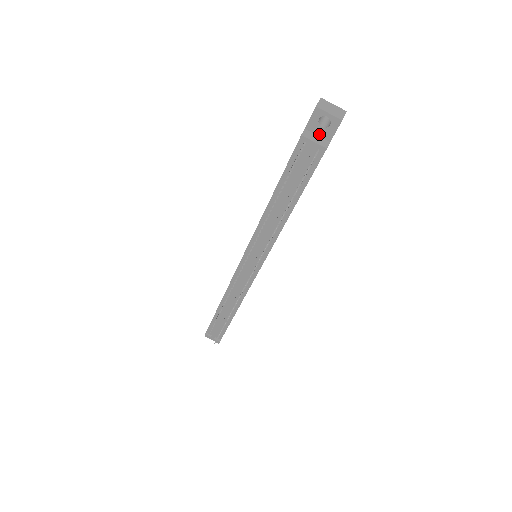
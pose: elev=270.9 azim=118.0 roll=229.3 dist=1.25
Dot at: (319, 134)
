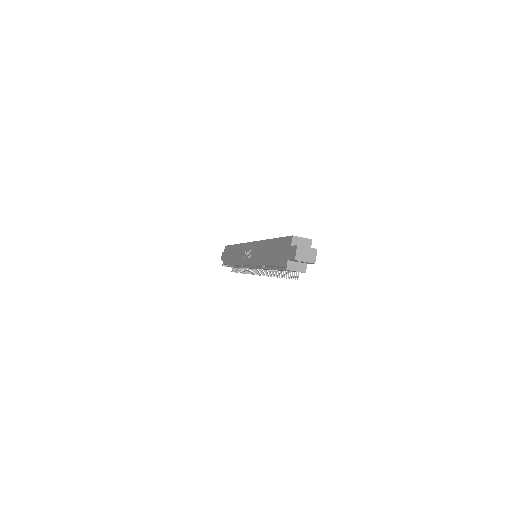
Dot at: (299, 262)
